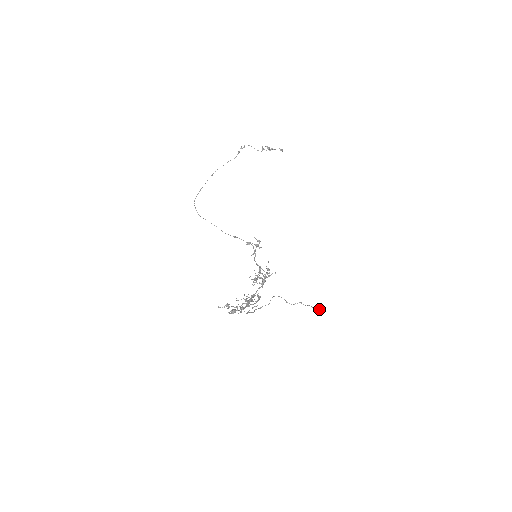
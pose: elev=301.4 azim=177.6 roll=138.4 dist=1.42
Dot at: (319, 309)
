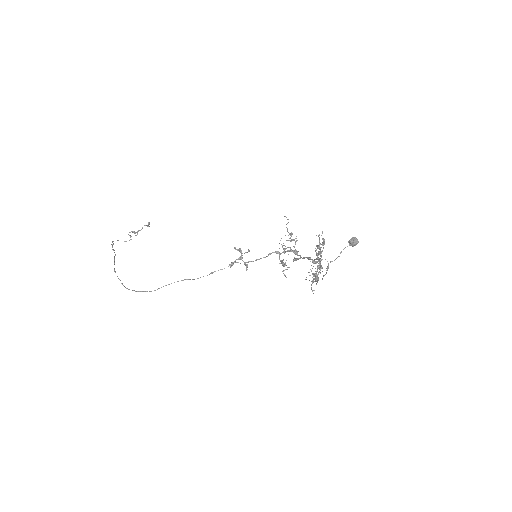
Dot at: (355, 239)
